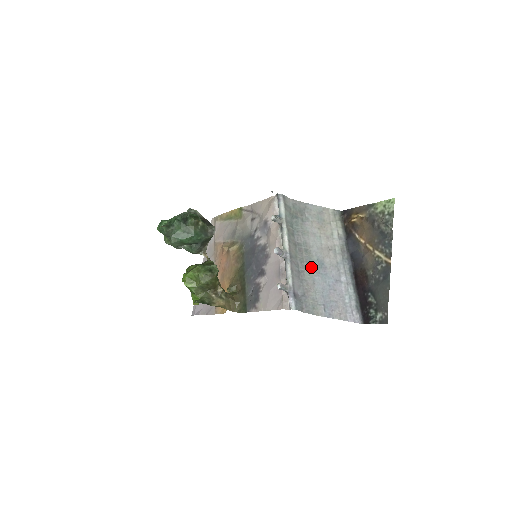
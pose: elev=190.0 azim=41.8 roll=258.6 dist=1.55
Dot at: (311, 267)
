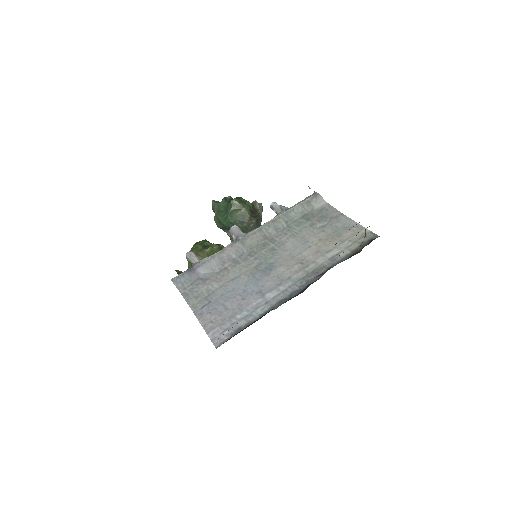
Dot at: (254, 265)
